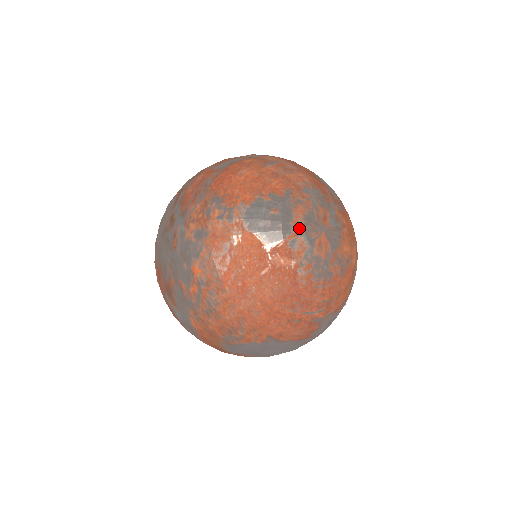
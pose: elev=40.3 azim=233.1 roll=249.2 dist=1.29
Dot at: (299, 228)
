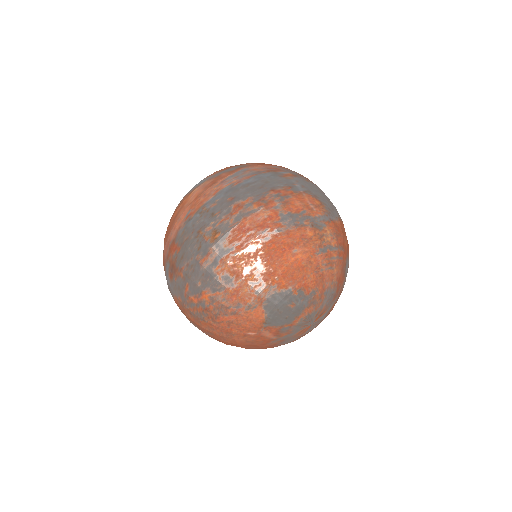
Dot at: (298, 322)
